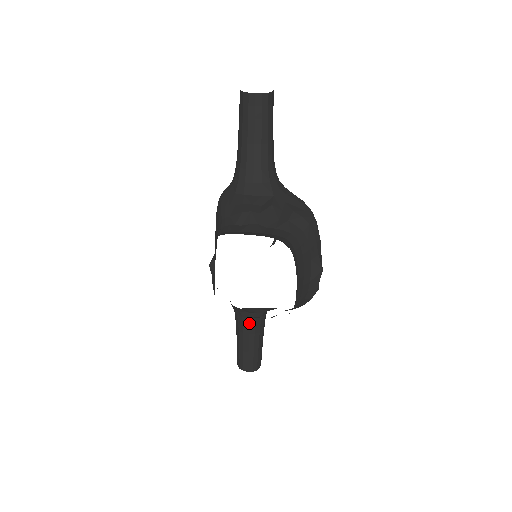
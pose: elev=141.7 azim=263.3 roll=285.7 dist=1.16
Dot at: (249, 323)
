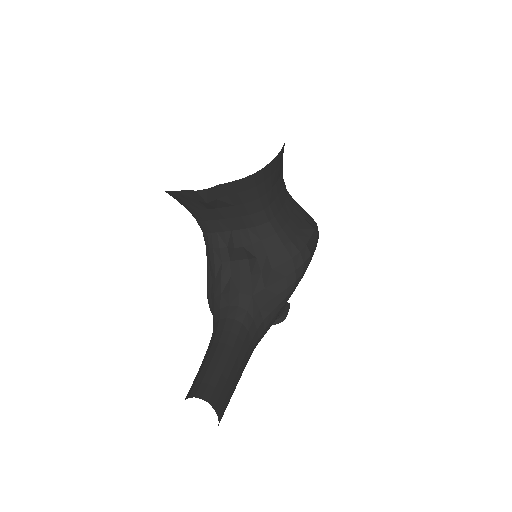
Dot at: (225, 326)
